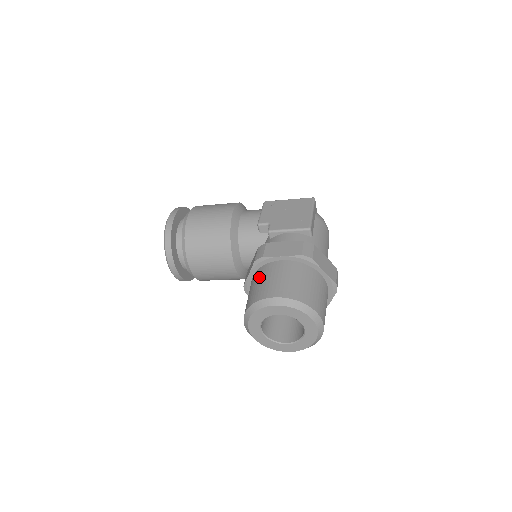
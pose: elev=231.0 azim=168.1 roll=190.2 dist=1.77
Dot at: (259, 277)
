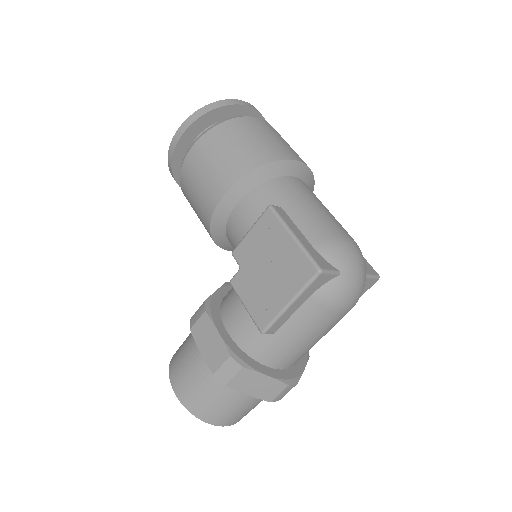
Dot at: (189, 339)
